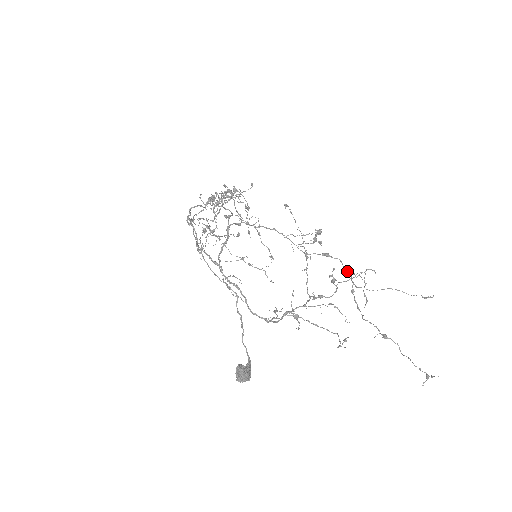
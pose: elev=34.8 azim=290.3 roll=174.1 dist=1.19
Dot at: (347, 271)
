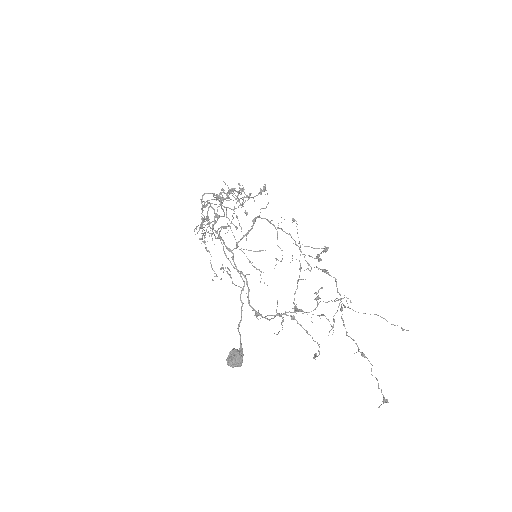
Dot at: occluded
